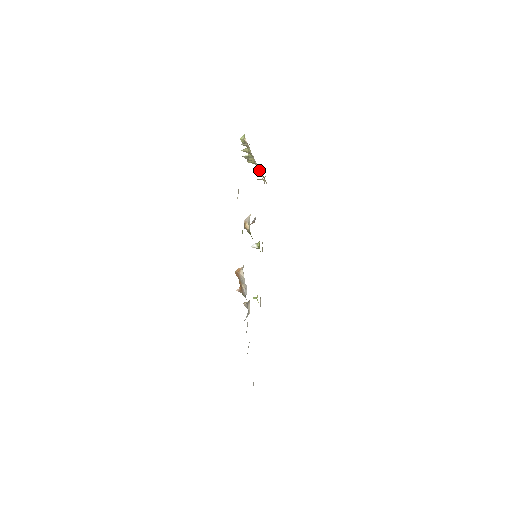
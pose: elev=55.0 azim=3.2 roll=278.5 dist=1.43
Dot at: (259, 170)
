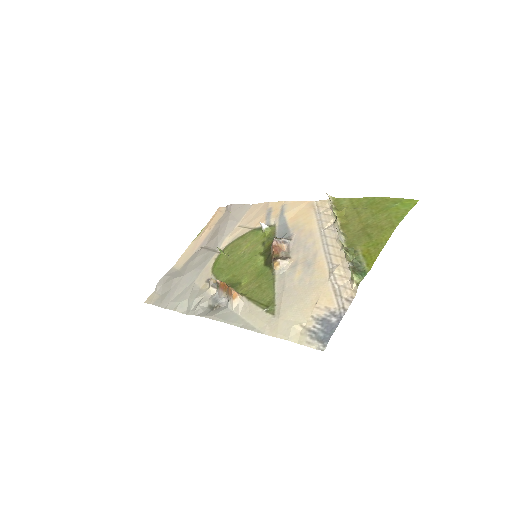
Dot at: (336, 226)
